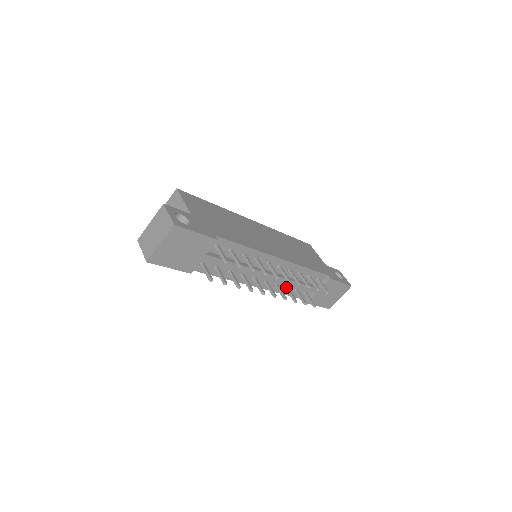
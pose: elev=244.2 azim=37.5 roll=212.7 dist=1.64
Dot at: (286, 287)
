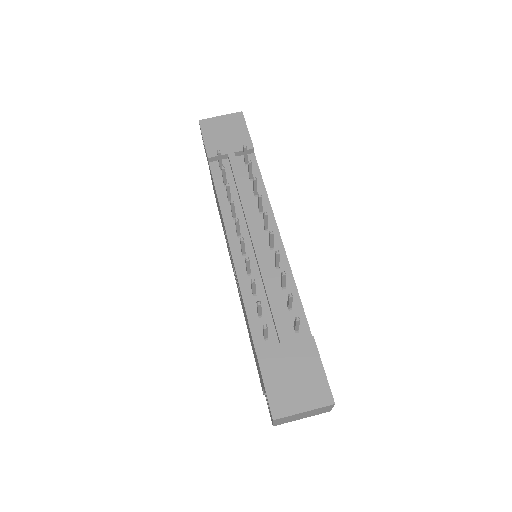
Dot at: occluded
